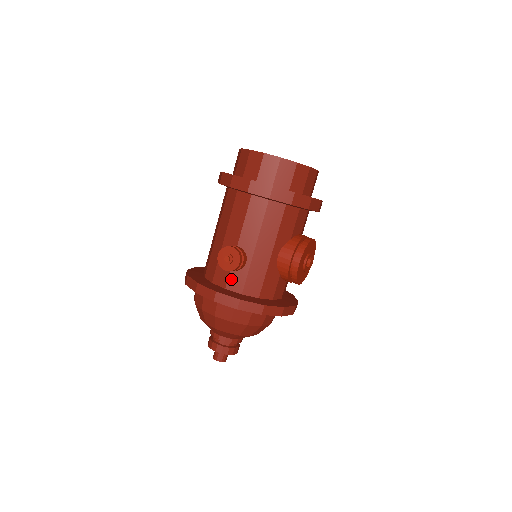
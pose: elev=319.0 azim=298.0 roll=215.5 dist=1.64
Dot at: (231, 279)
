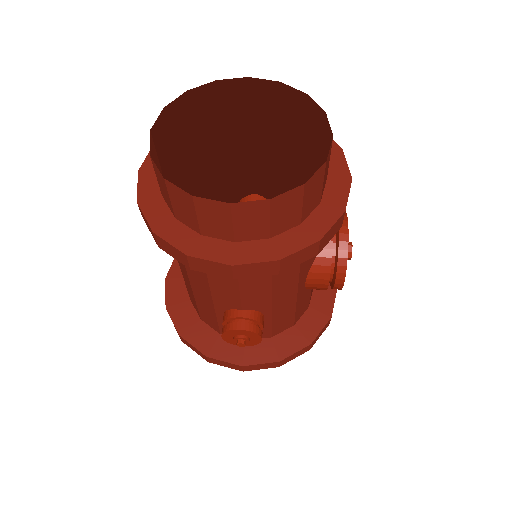
Dot at: occluded
